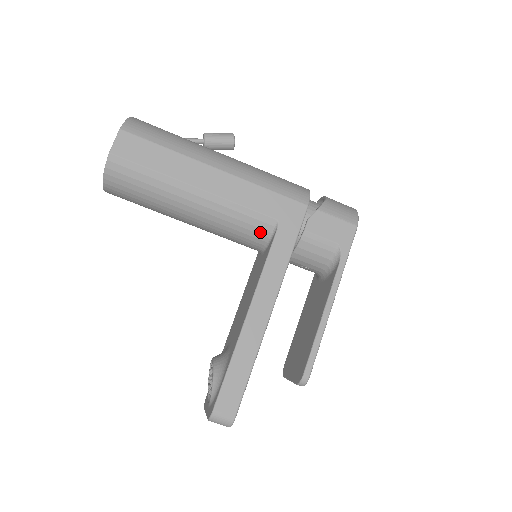
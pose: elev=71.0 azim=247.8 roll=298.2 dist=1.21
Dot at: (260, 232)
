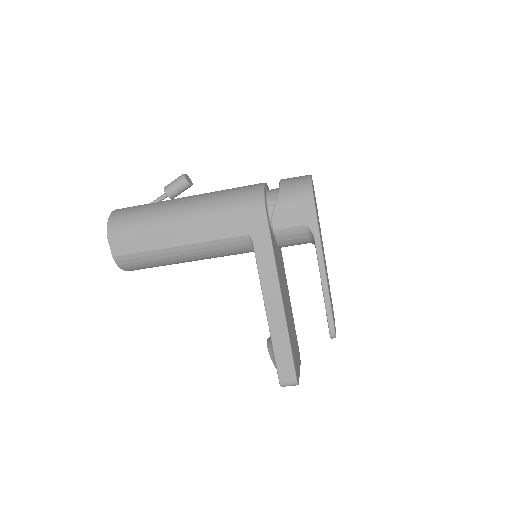
Dot at: (243, 247)
